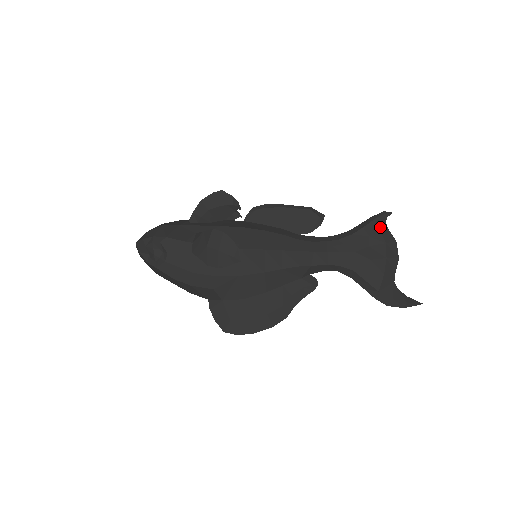
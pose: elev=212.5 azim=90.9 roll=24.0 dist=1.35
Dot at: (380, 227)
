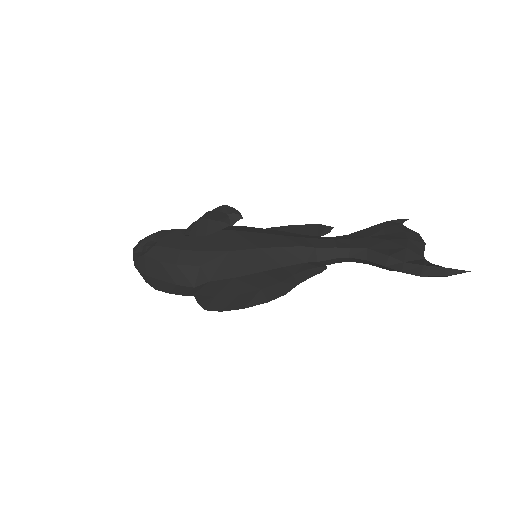
Dot at: (396, 224)
